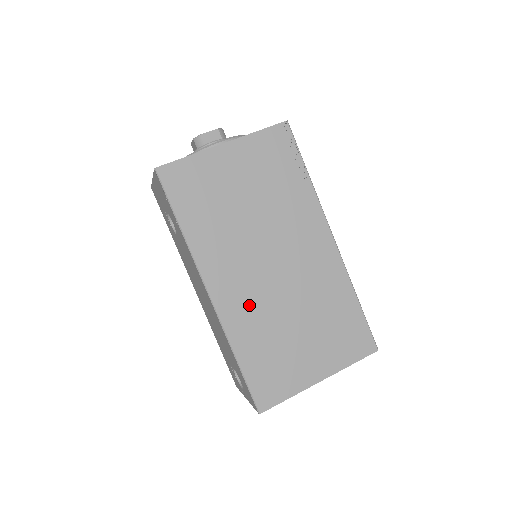
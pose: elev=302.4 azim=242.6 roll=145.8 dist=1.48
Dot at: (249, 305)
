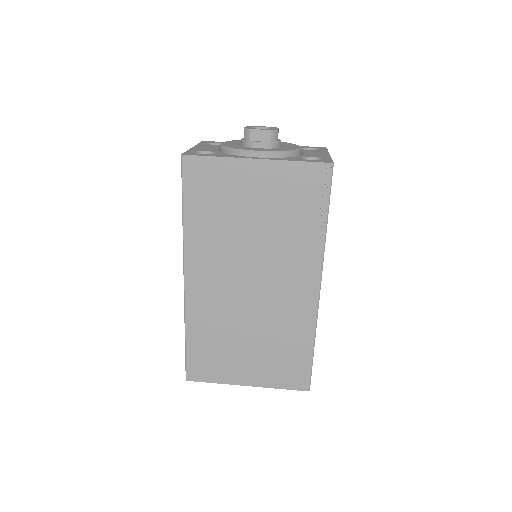
Dot at: (214, 304)
